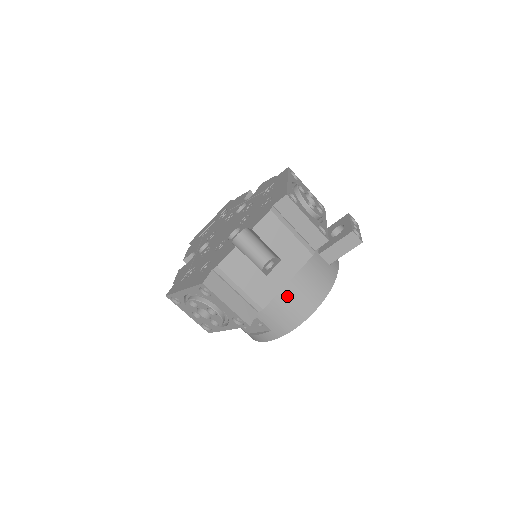
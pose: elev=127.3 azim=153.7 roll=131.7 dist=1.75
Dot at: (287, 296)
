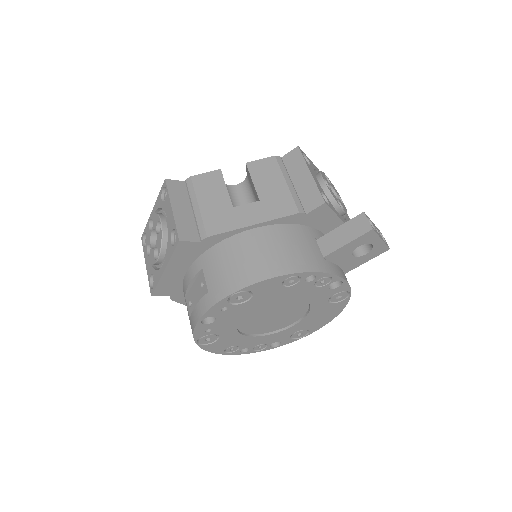
Dot at: (245, 244)
